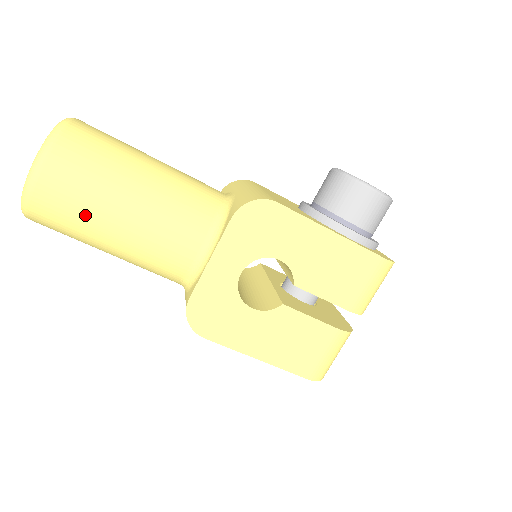
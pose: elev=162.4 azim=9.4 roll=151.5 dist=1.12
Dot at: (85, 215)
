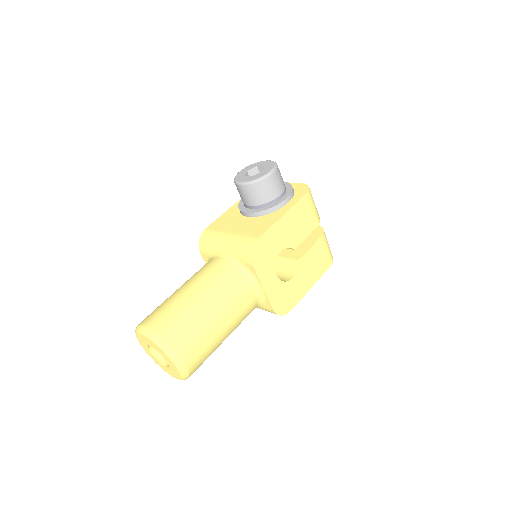
Dot at: (211, 346)
